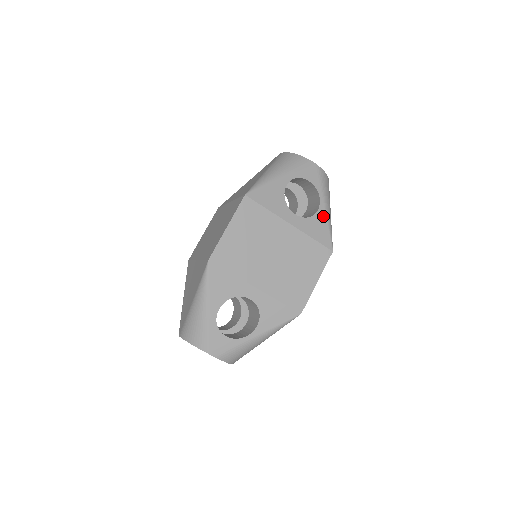
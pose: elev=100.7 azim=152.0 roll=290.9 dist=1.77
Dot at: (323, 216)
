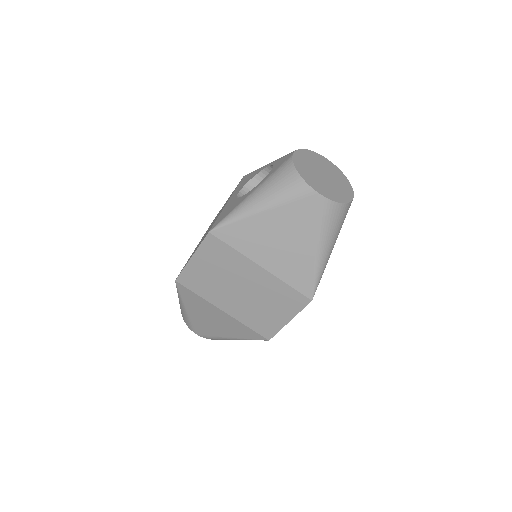
Dot at: occluded
